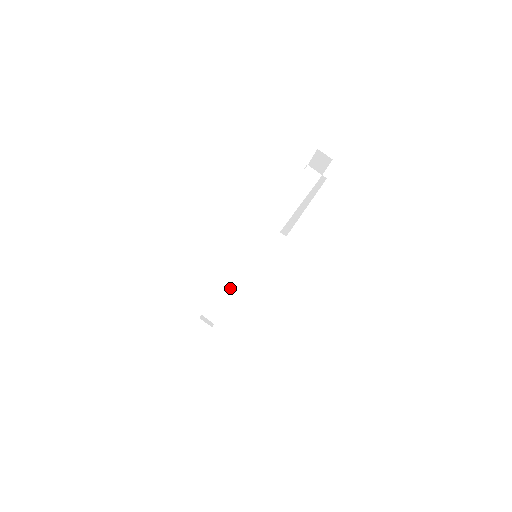
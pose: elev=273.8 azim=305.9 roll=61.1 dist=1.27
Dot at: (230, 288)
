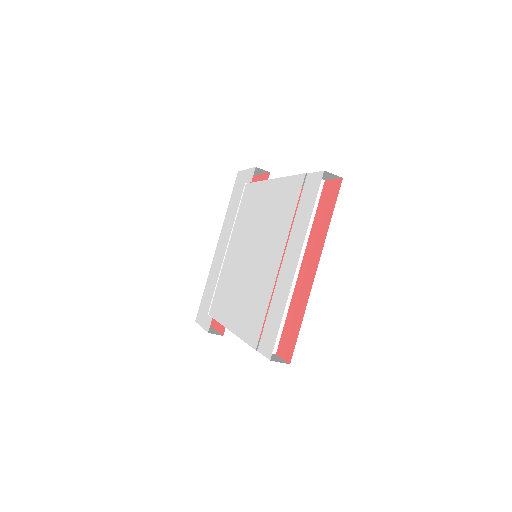
Dot at: occluded
